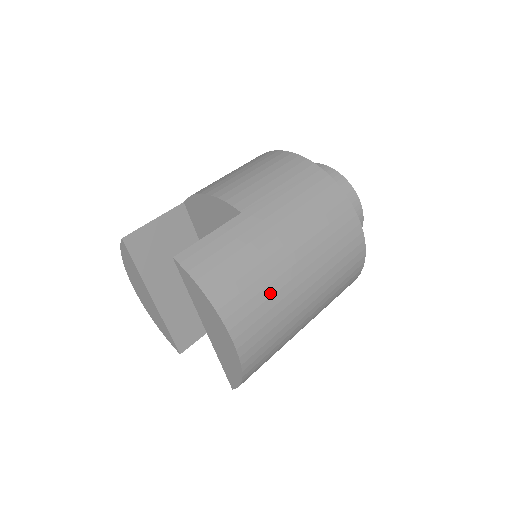
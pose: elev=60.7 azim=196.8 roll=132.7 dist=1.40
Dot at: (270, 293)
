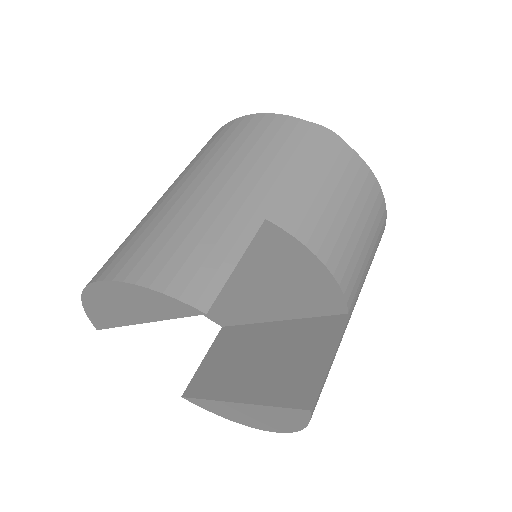
Dot at: occluded
